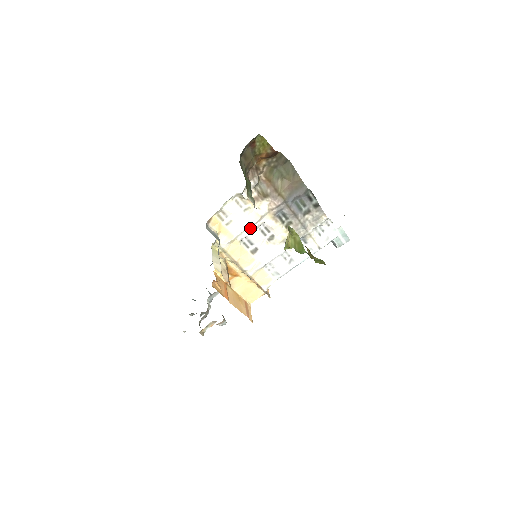
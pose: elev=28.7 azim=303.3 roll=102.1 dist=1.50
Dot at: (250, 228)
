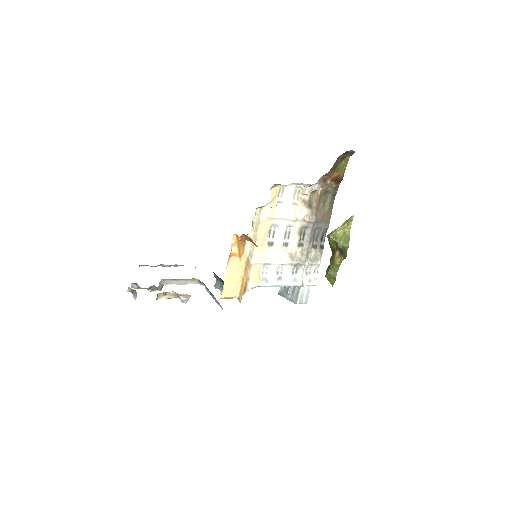
Dot at: (284, 221)
